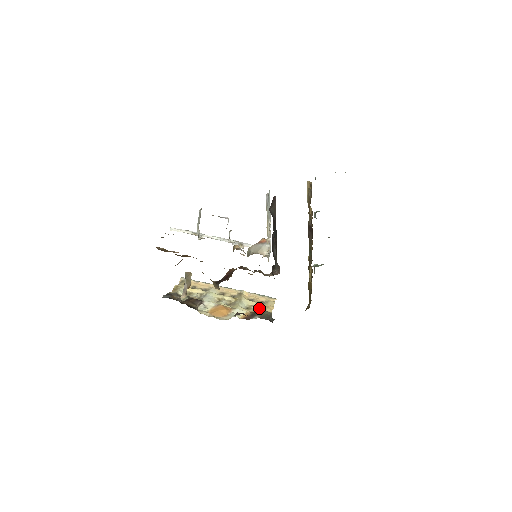
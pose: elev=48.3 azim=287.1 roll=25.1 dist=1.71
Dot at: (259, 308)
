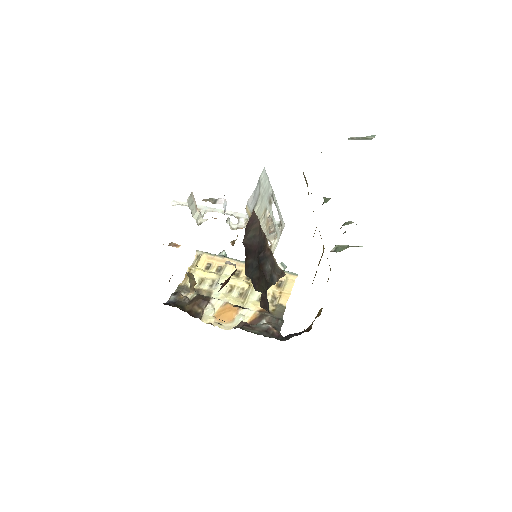
Dot at: (273, 298)
